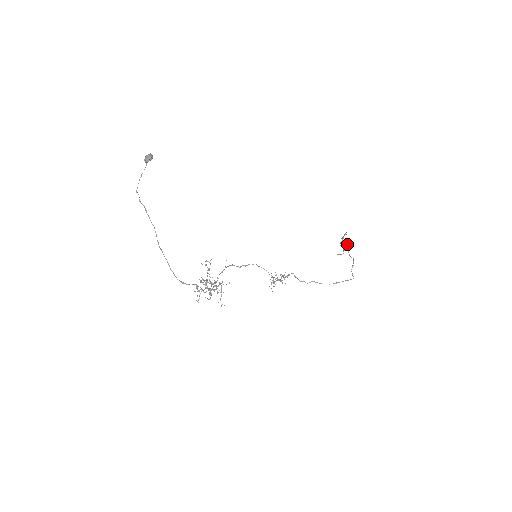
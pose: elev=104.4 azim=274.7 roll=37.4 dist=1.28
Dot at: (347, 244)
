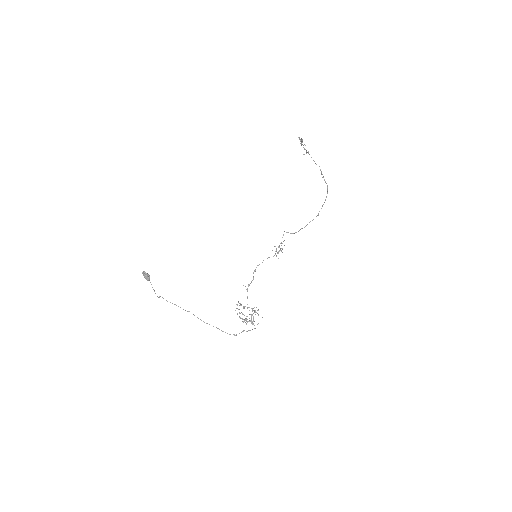
Dot at: (308, 152)
